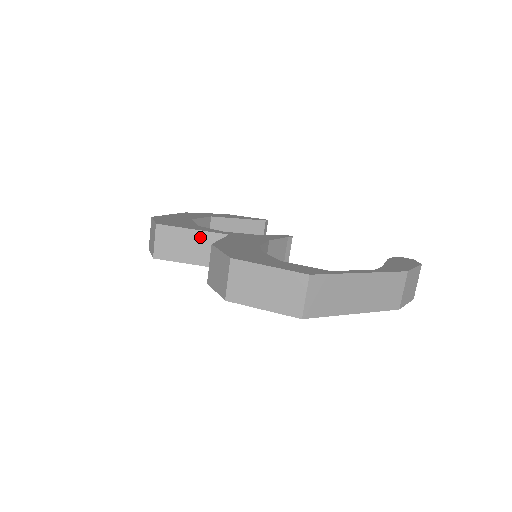
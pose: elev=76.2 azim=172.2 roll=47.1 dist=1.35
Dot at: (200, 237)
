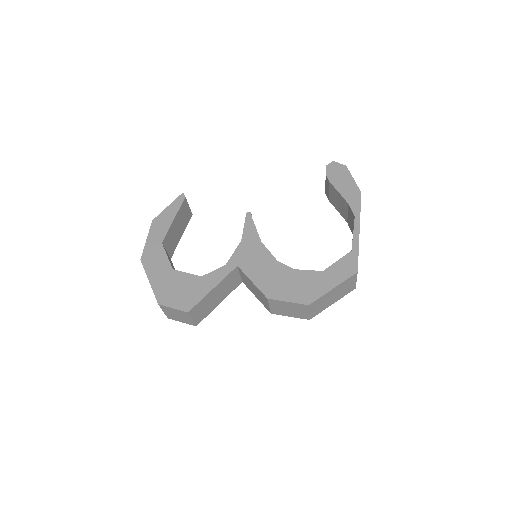
Dot at: (220, 286)
